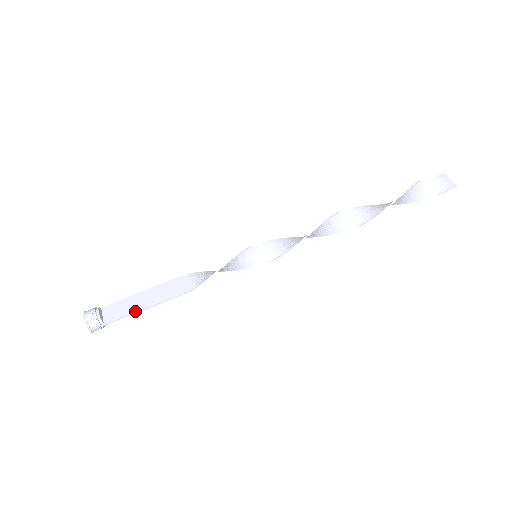
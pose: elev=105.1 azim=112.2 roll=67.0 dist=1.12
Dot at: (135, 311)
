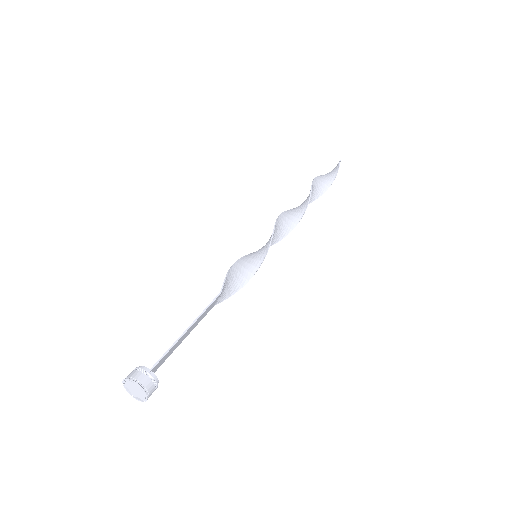
Dot at: (177, 340)
